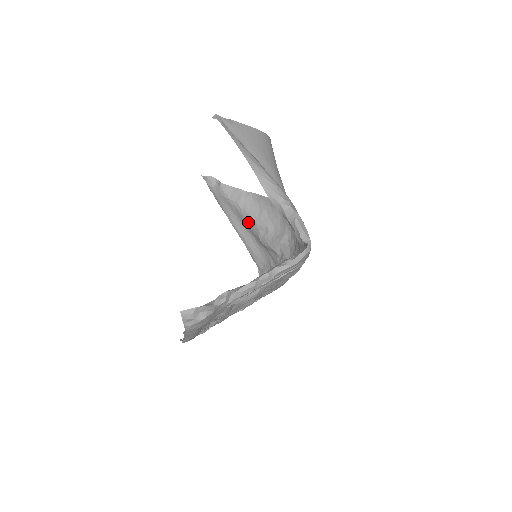
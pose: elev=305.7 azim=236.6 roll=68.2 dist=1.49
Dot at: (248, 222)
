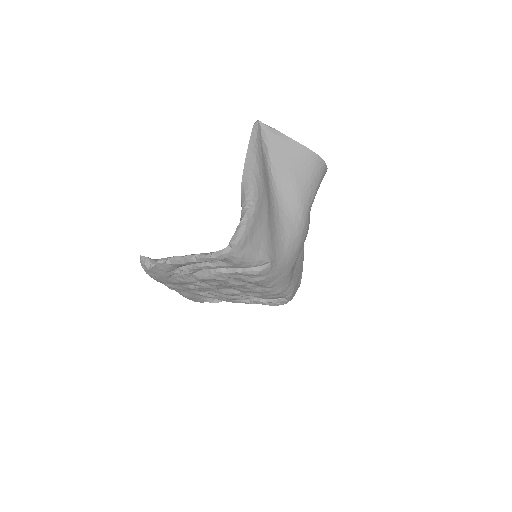
Dot at: occluded
